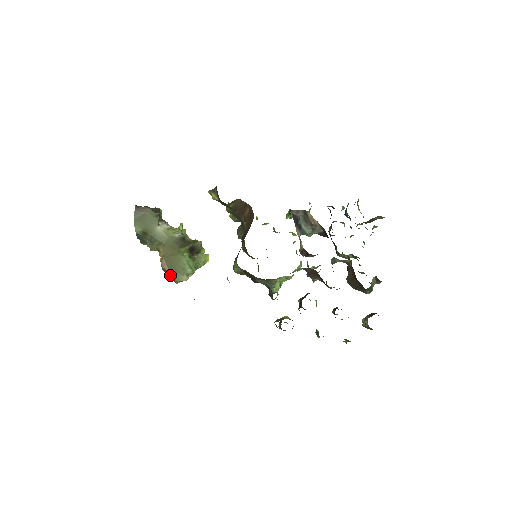
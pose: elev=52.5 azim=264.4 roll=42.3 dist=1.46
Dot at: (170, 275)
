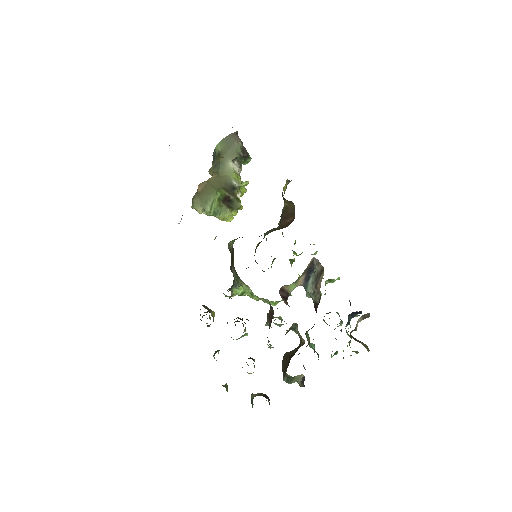
Dot at: (195, 196)
